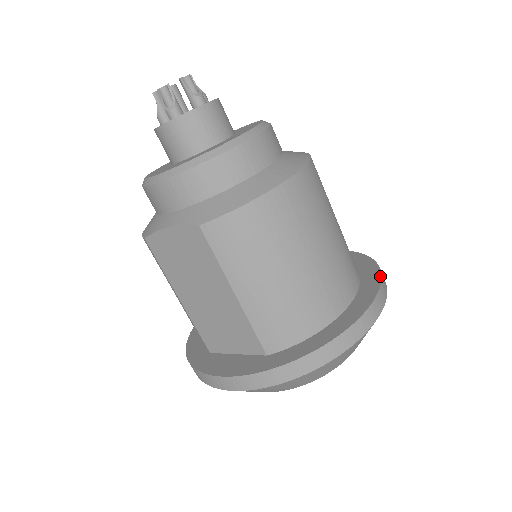
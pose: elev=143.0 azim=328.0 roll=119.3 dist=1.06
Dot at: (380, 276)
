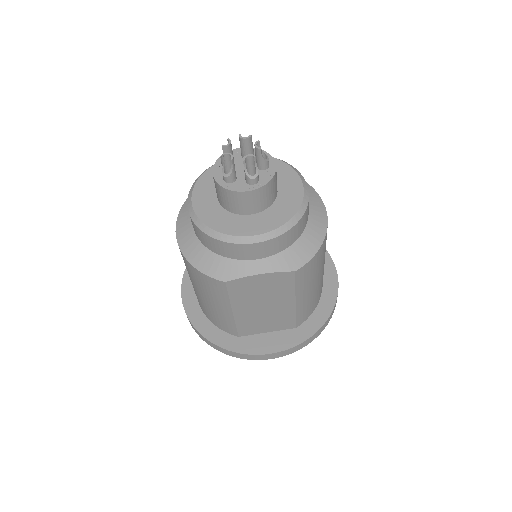
Dot at: occluded
